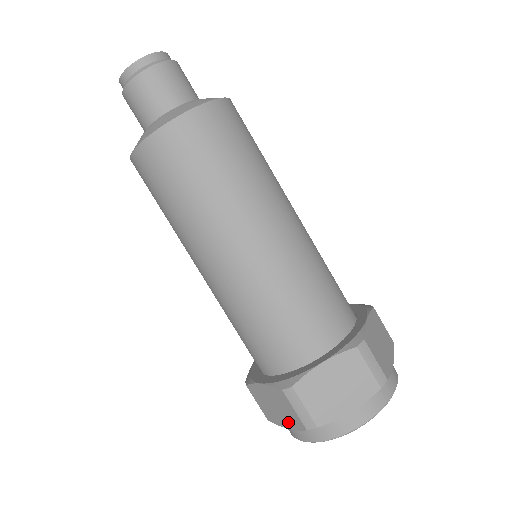
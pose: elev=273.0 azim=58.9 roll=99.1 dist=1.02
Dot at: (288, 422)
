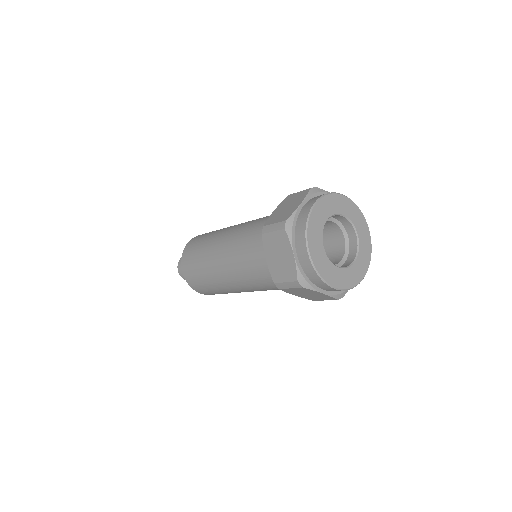
Dot at: (287, 249)
